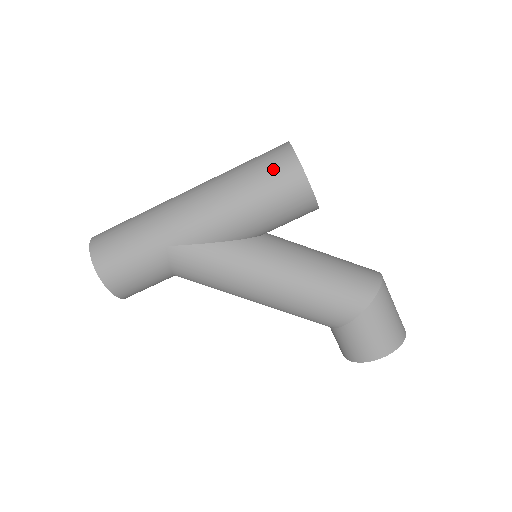
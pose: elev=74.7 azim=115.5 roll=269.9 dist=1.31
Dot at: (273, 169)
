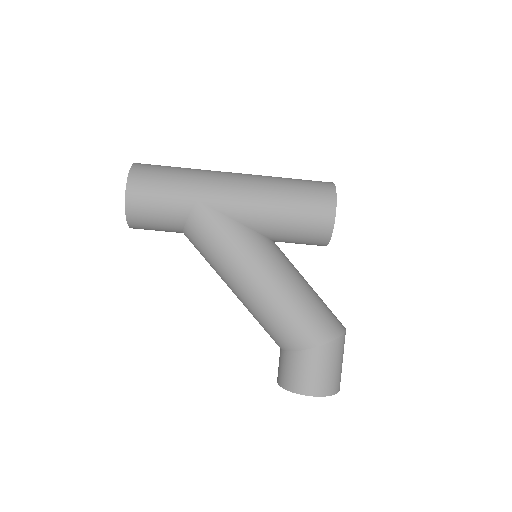
Dot at: (314, 192)
